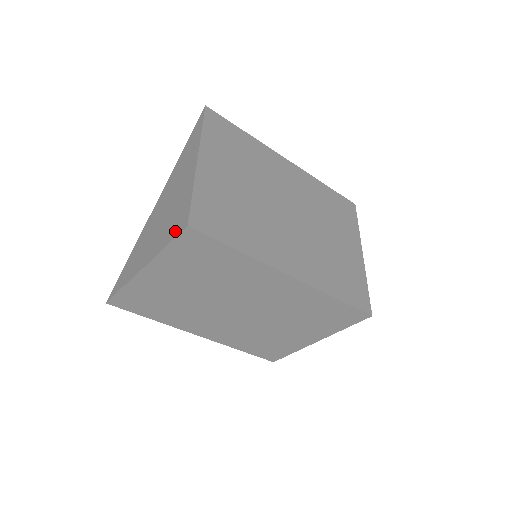
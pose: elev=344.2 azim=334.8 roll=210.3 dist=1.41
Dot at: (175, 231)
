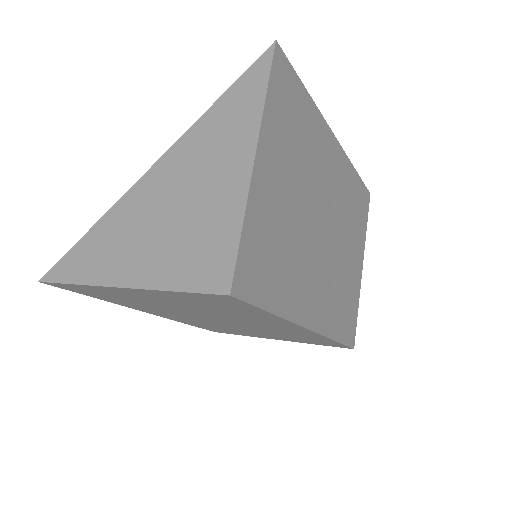
Dot at: (200, 279)
